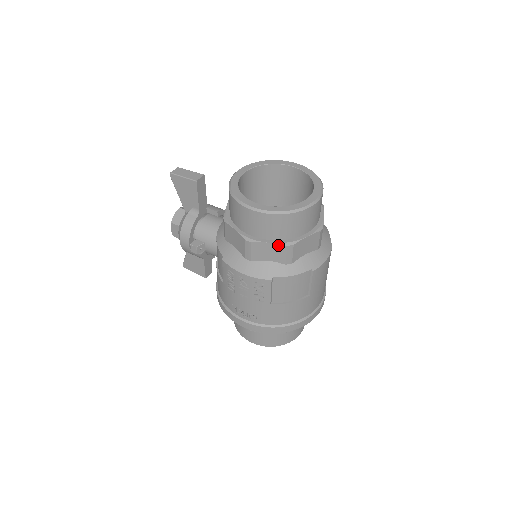
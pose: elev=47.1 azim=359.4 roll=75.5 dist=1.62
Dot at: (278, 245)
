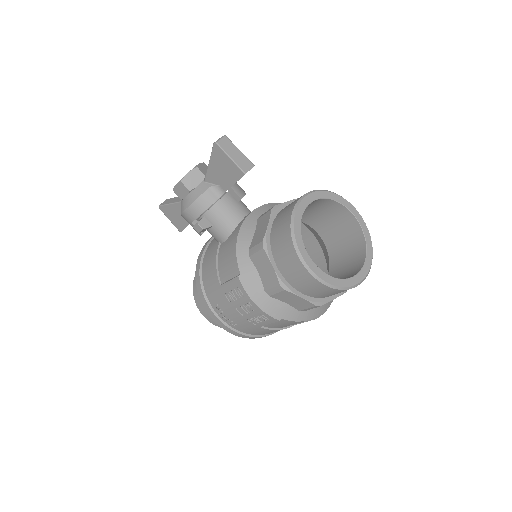
Dot at: (308, 302)
